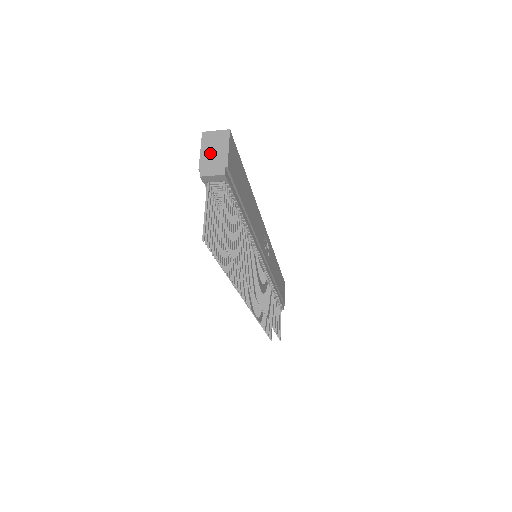
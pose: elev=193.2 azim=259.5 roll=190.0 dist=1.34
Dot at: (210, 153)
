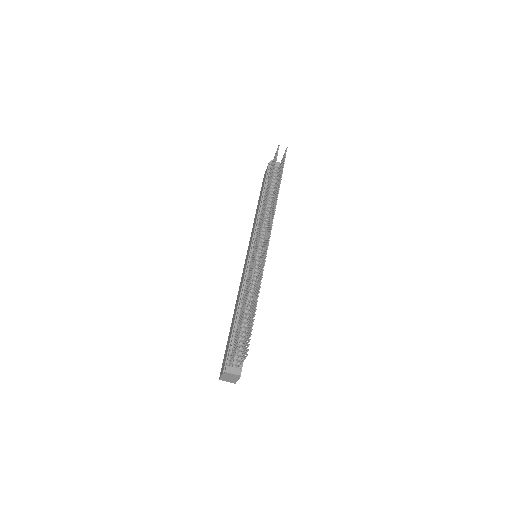
Dot at: occluded
